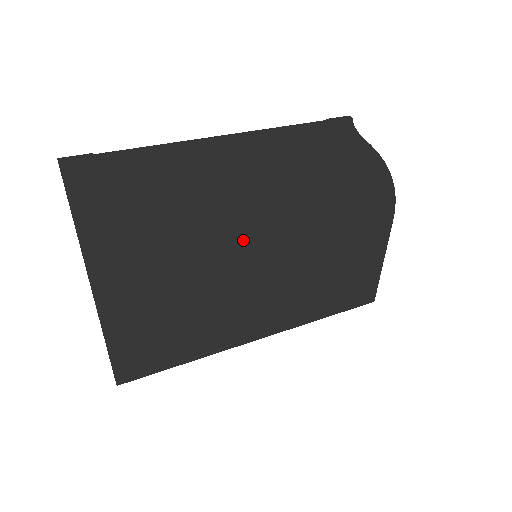
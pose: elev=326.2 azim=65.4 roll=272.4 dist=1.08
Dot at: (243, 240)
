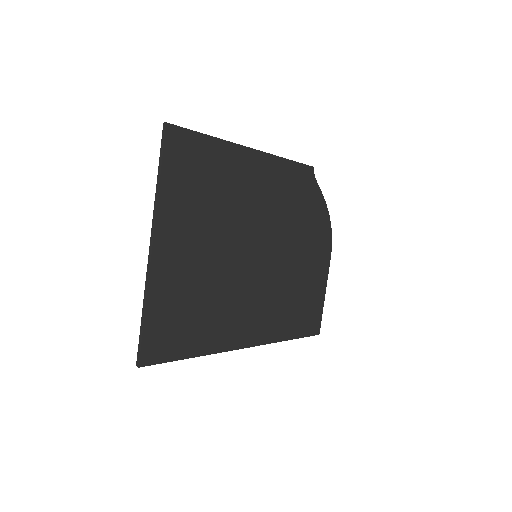
Dot at: (251, 237)
